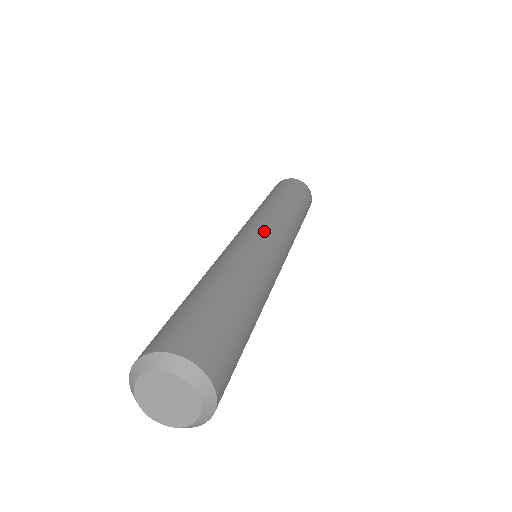
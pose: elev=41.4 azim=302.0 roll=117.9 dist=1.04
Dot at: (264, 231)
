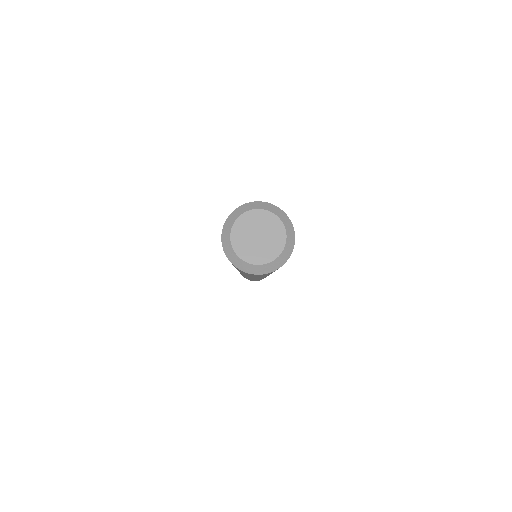
Dot at: occluded
